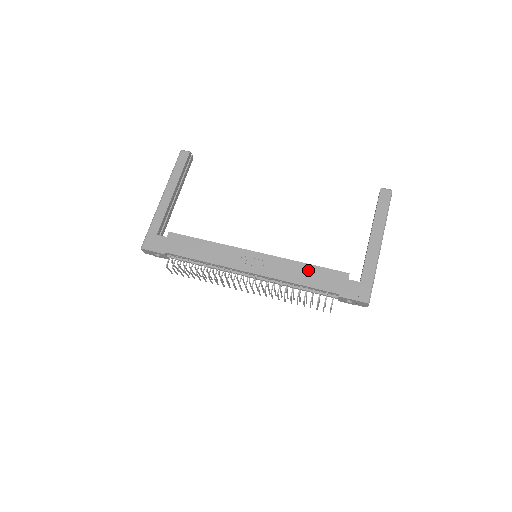
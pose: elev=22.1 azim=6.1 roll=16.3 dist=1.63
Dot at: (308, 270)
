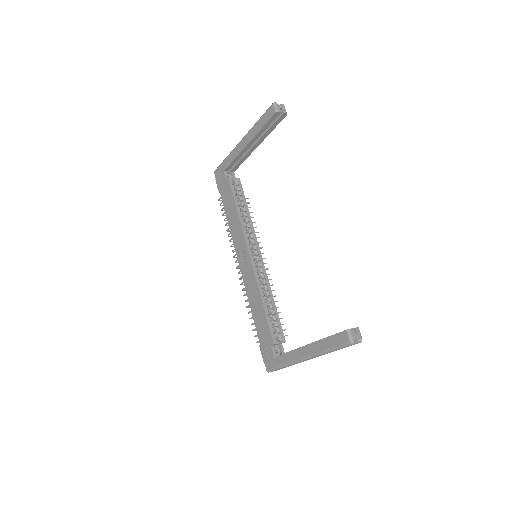
Dot at: (260, 308)
